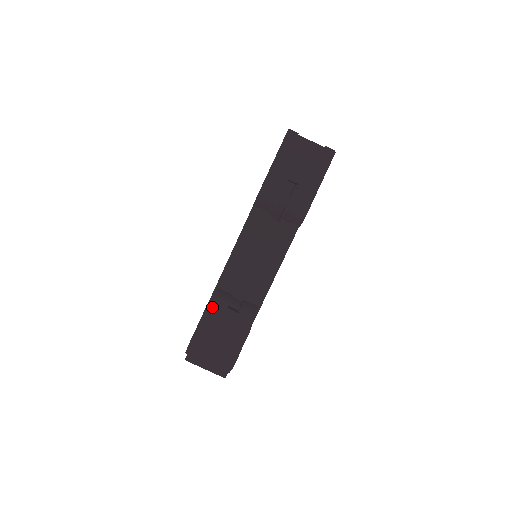
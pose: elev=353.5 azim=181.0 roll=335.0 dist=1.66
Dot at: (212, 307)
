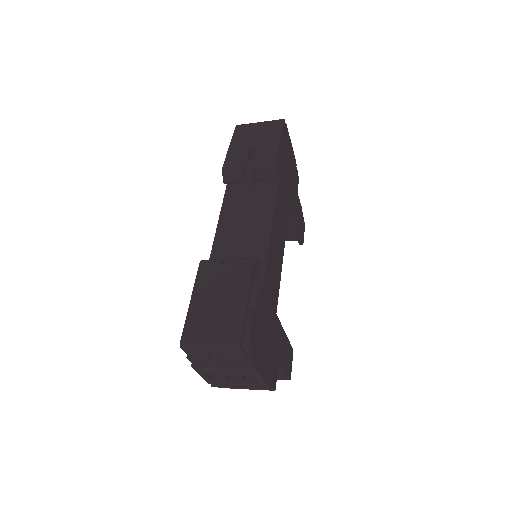
Dot at: (200, 272)
